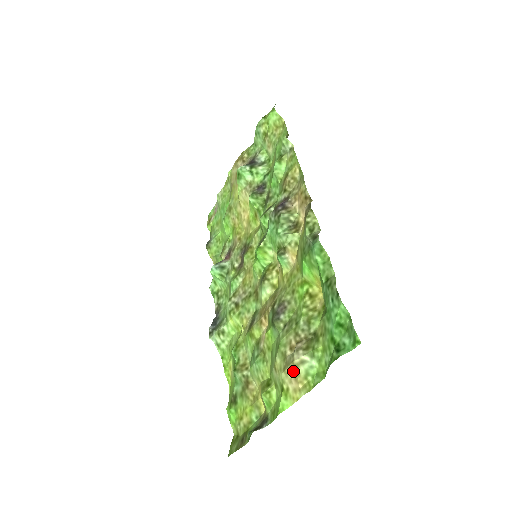
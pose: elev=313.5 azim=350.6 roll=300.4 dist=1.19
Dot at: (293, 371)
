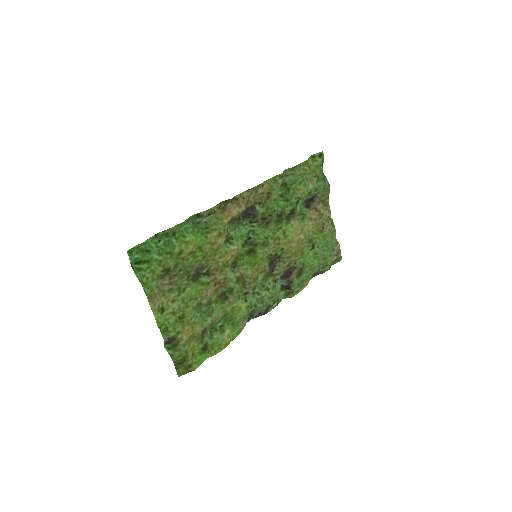
Dot at: (157, 292)
